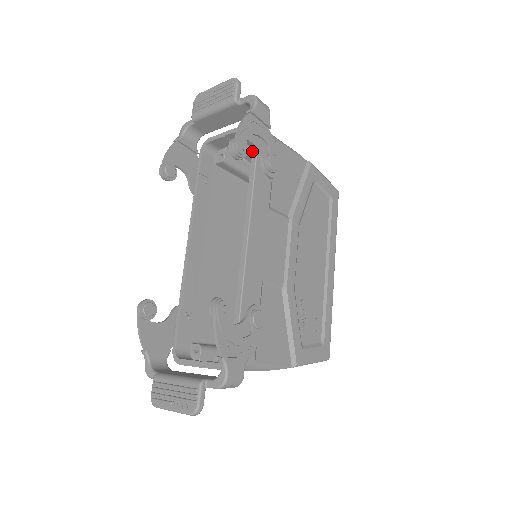
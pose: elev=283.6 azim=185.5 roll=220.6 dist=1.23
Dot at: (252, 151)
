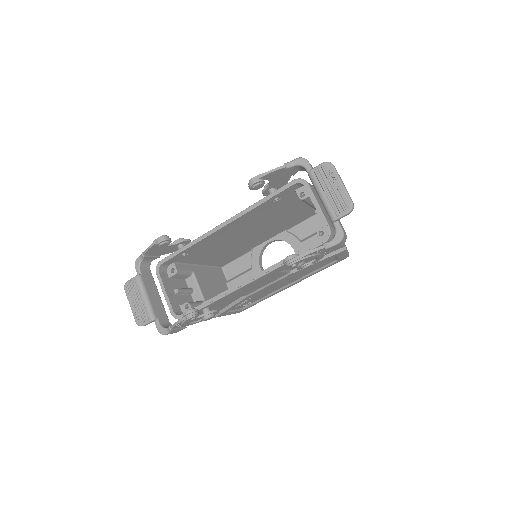
Dot at: (307, 247)
